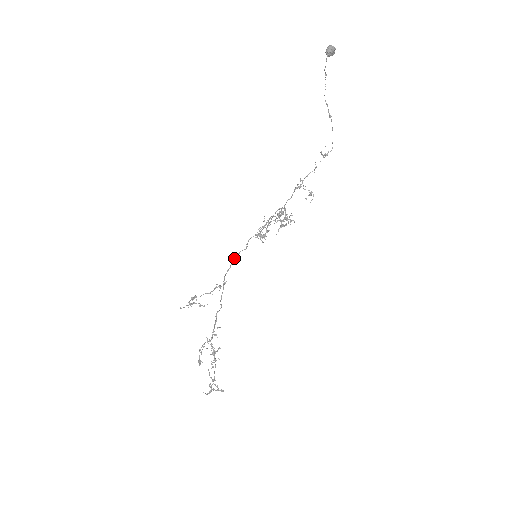
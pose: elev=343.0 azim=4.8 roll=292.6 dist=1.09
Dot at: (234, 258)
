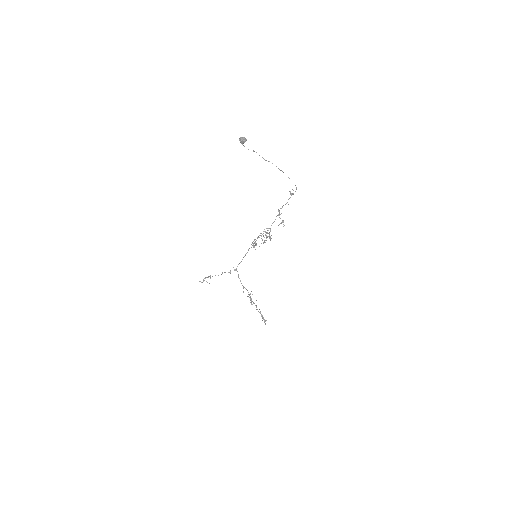
Dot at: (245, 254)
